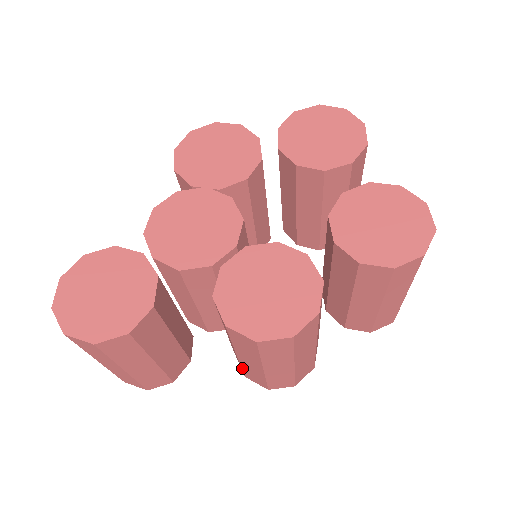
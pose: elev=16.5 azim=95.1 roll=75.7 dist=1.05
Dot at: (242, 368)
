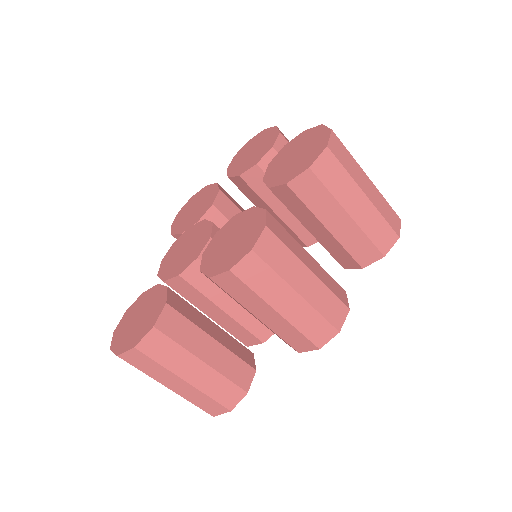
Dot at: (281, 338)
